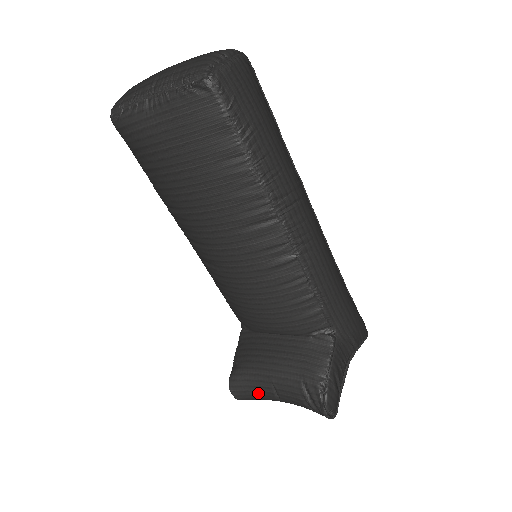
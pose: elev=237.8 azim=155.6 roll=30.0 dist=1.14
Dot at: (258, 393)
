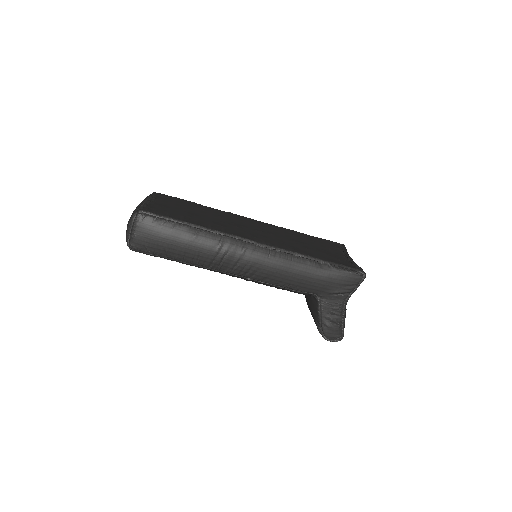
Dot at: occluded
